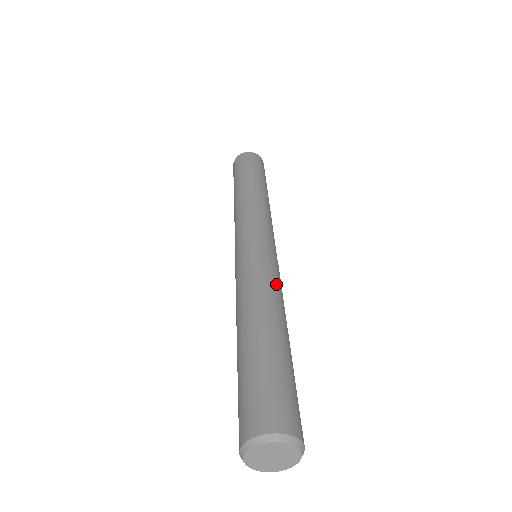
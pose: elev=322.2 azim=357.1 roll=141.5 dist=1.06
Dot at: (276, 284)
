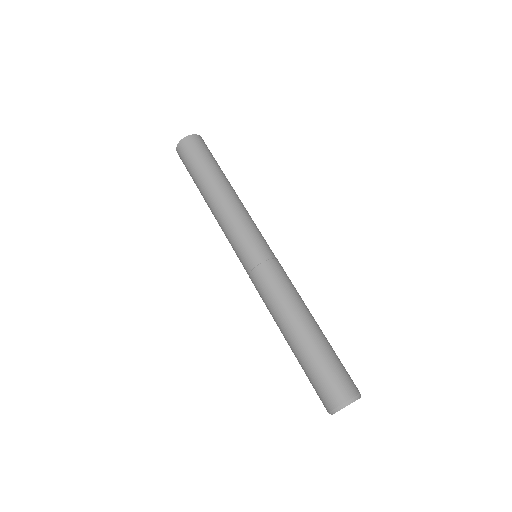
Dot at: occluded
